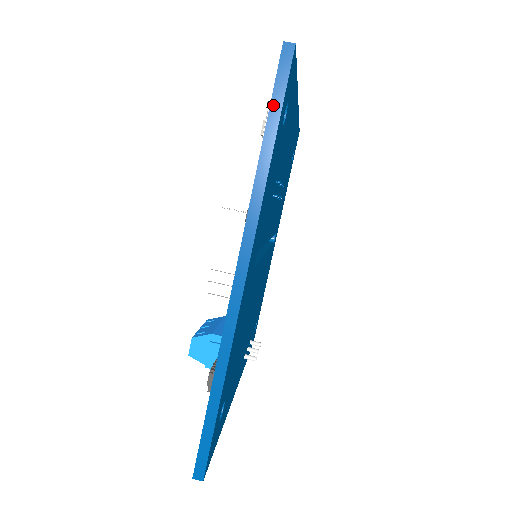
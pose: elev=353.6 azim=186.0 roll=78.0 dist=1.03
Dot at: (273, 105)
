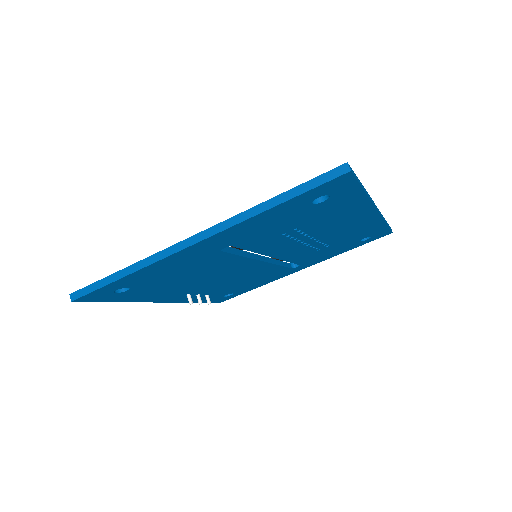
Dot at: (304, 185)
